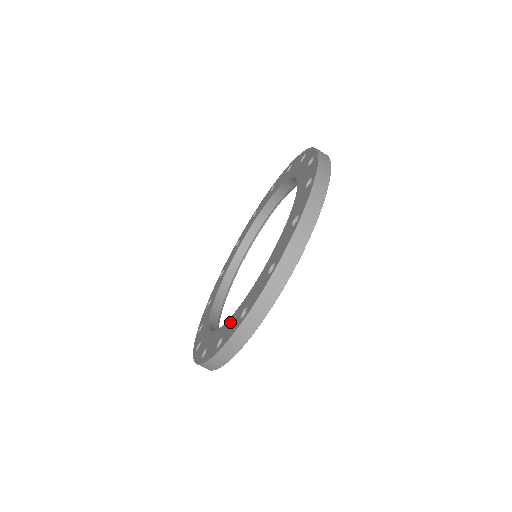
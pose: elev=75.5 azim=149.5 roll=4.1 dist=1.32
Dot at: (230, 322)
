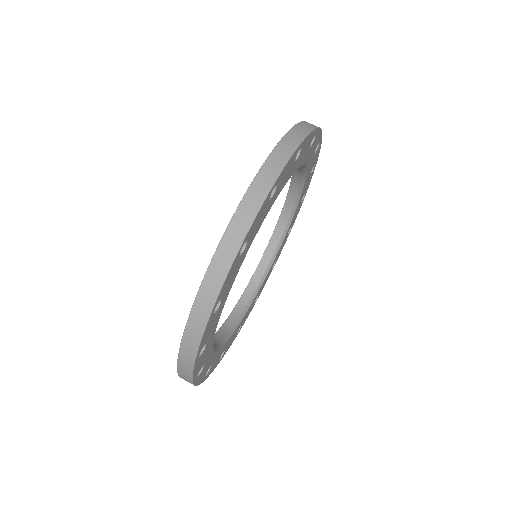
Dot at: occluded
